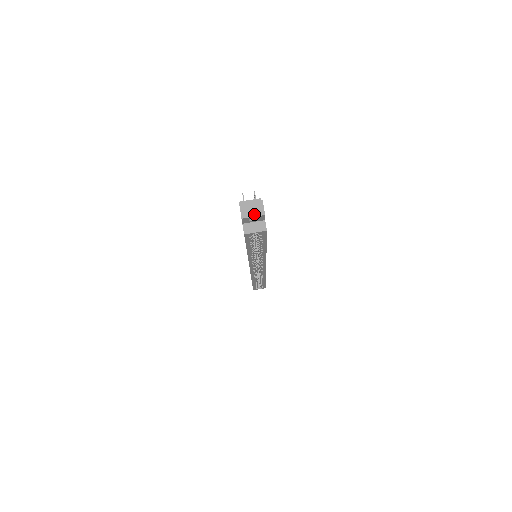
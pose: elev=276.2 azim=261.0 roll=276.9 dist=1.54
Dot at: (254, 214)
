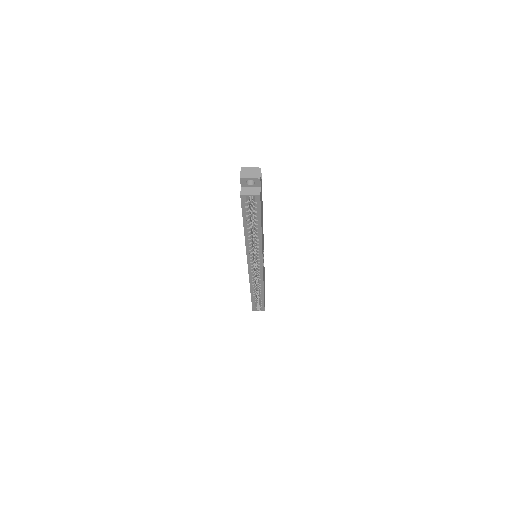
Dot at: (251, 176)
